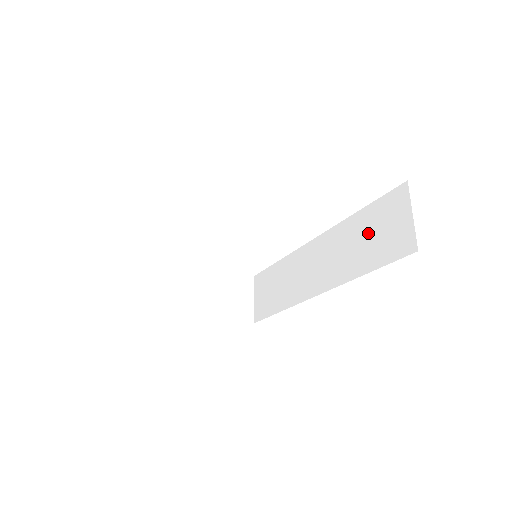
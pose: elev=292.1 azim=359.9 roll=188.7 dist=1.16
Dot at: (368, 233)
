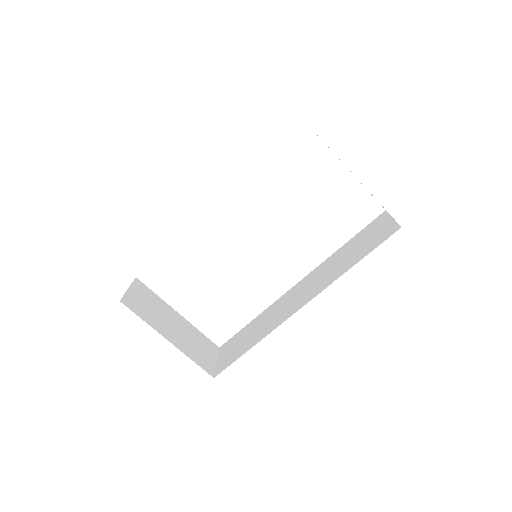
Dot at: (354, 247)
